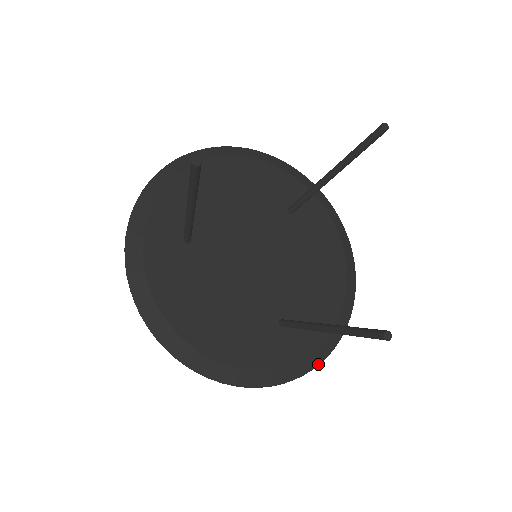
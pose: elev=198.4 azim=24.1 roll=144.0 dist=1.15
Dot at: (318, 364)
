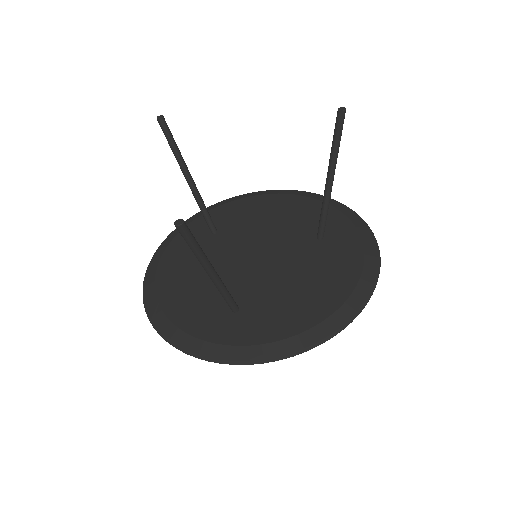
Dot at: (244, 363)
